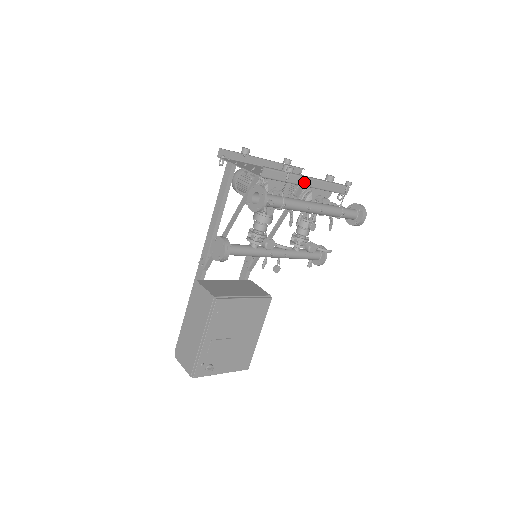
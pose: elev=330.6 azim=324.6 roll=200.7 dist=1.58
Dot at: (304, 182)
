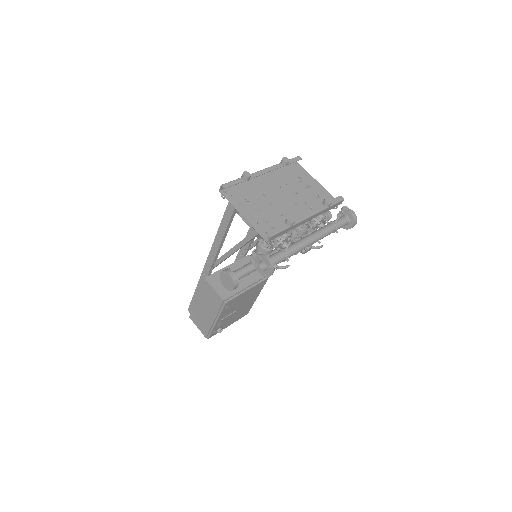
Dot at: (304, 222)
